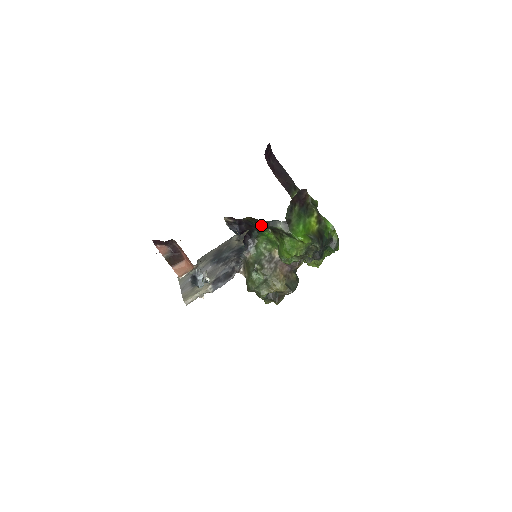
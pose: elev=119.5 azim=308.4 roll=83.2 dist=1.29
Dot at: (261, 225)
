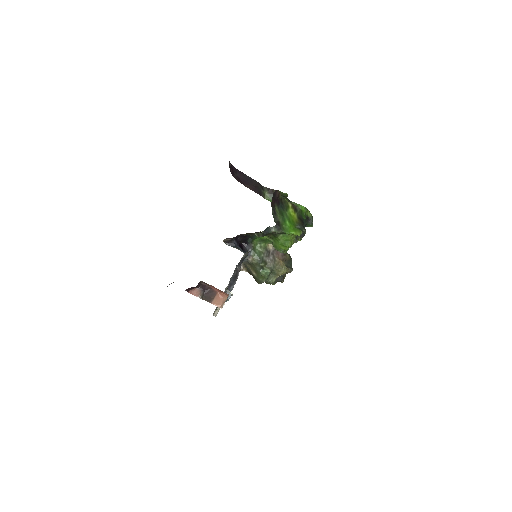
Dot at: (258, 236)
